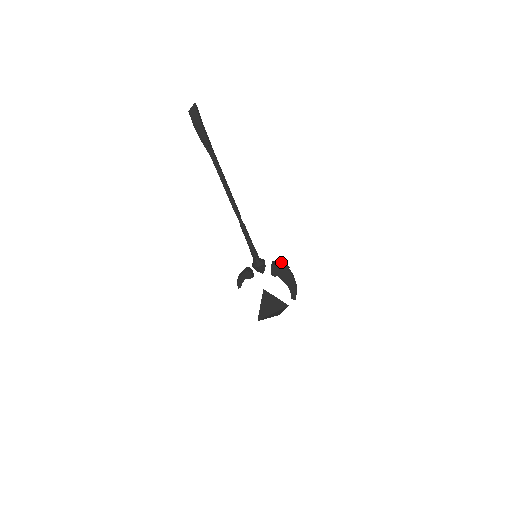
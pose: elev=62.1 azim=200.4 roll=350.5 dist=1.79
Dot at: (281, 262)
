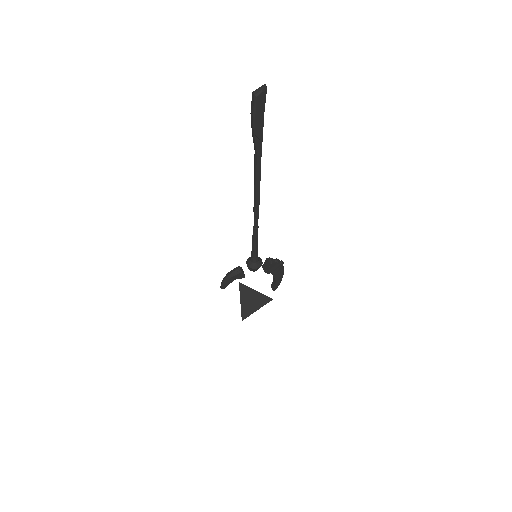
Dot at: occluded
